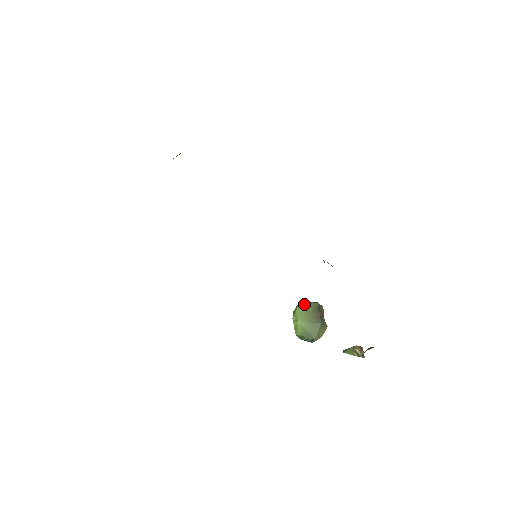
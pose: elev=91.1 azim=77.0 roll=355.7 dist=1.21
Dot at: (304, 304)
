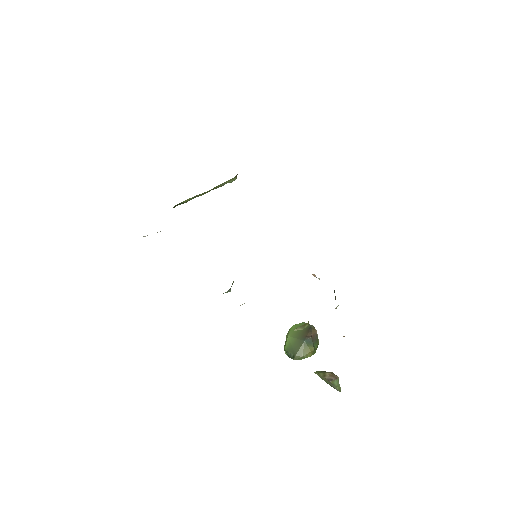
Dot at: (300, 323)
